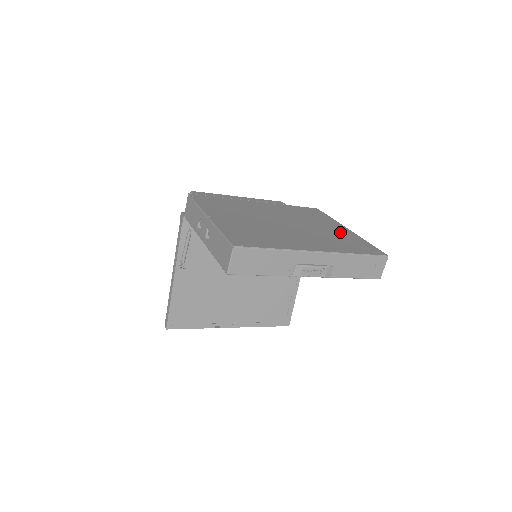
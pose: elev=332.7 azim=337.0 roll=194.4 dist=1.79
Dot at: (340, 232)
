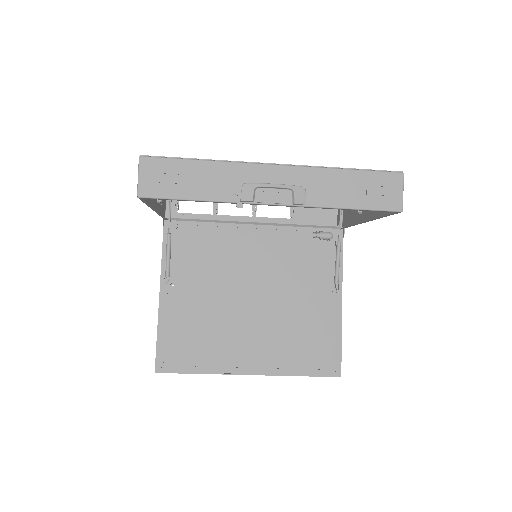
Dot at: occluded
